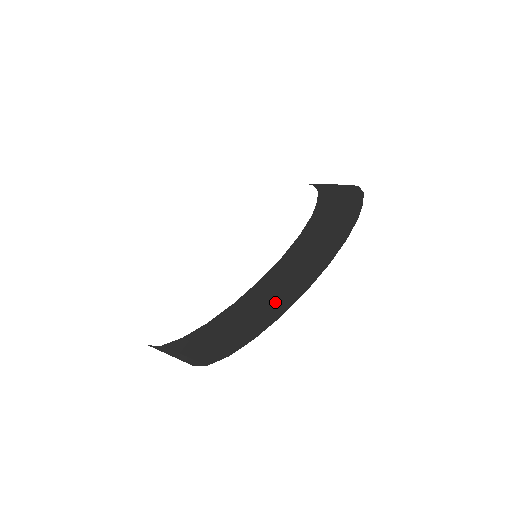
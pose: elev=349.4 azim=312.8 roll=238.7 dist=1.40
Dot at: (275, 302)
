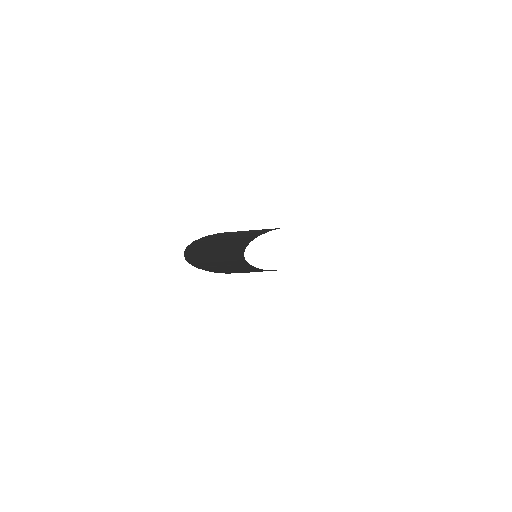
Dot at: occluded
